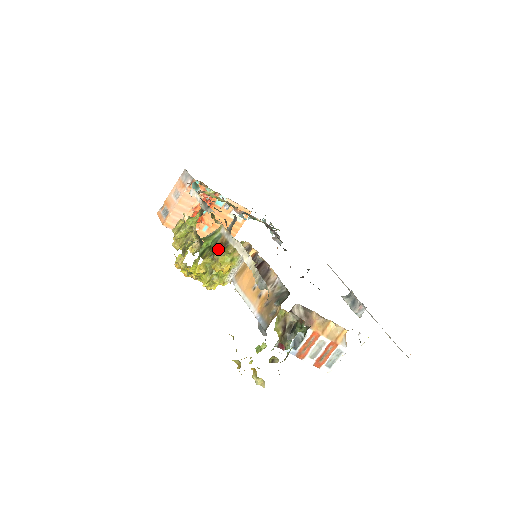
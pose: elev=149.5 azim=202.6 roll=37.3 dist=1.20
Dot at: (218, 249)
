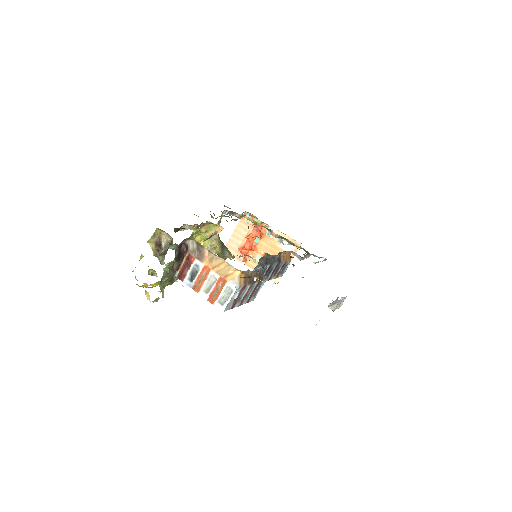
Dot at: (197, 231)
